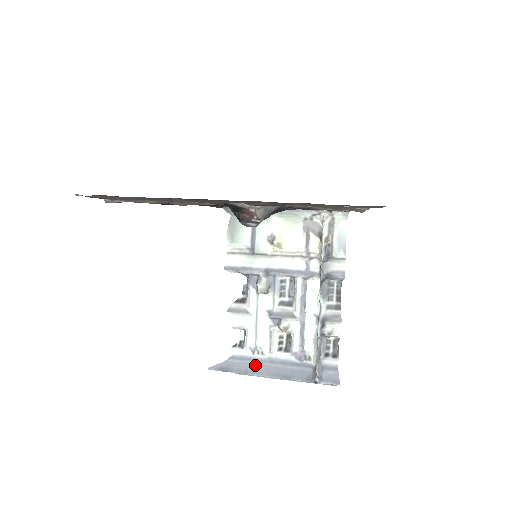
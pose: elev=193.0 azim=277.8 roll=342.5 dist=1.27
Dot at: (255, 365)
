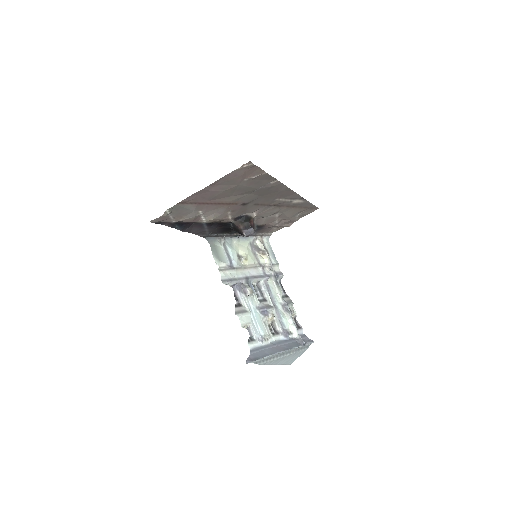
Dot at: (268, 350)
